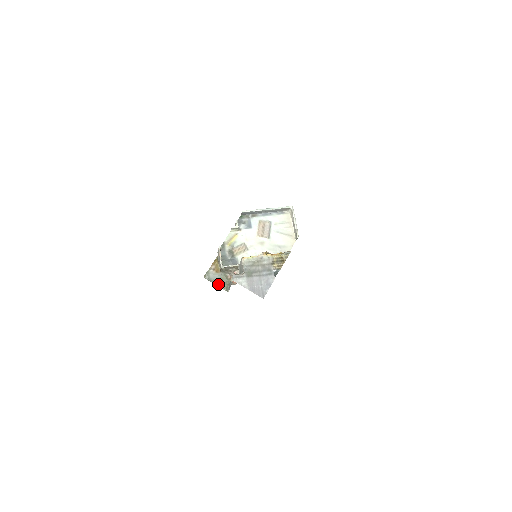
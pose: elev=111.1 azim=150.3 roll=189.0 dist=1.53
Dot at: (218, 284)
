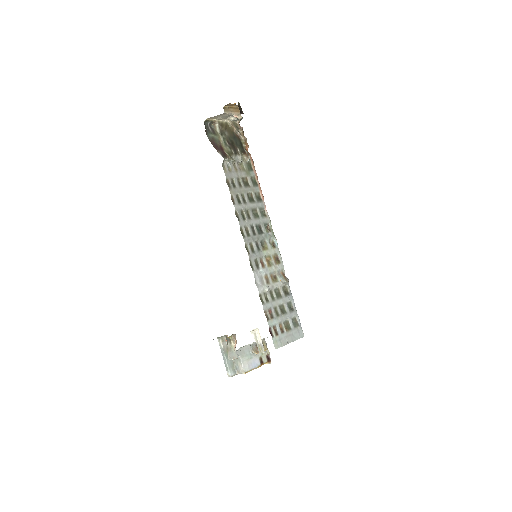
Dot at: occluded
